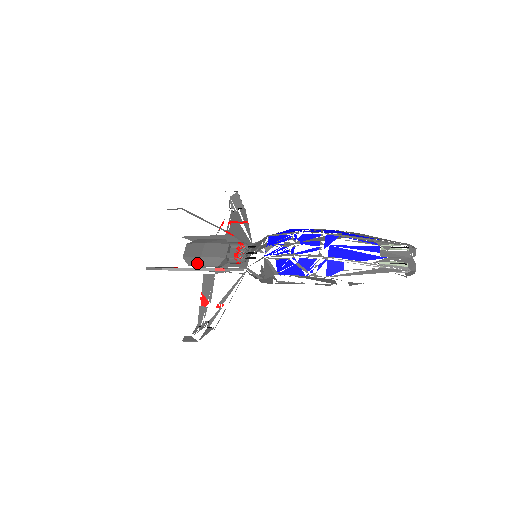
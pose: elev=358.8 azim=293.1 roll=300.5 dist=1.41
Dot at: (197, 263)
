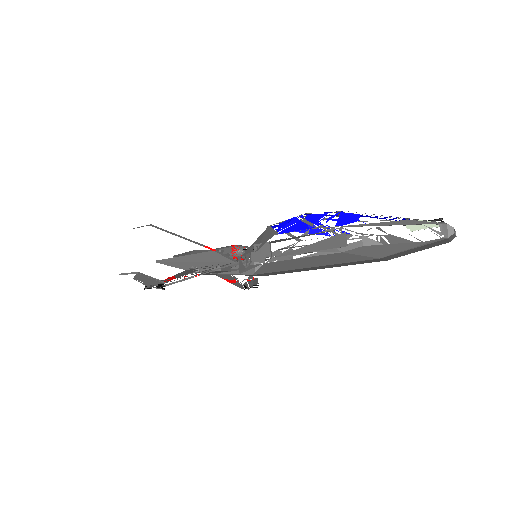
Dot at: (187, 254)
